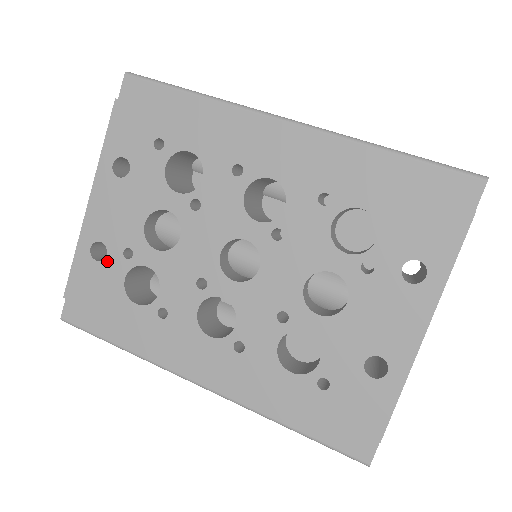
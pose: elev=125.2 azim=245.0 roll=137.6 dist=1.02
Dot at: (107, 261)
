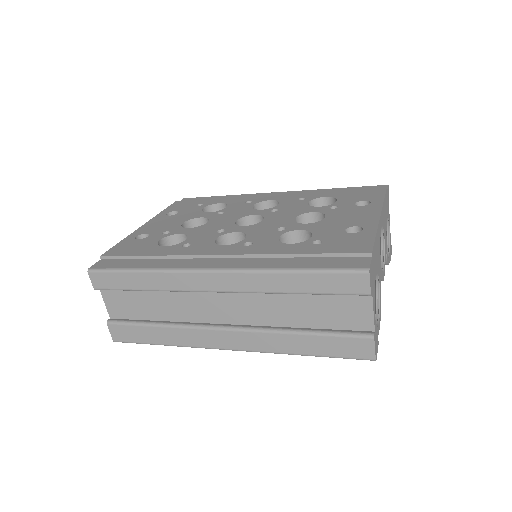
Dot at: (147, 238)
